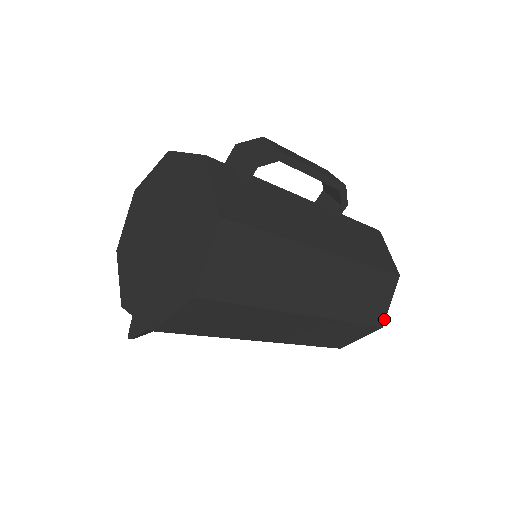
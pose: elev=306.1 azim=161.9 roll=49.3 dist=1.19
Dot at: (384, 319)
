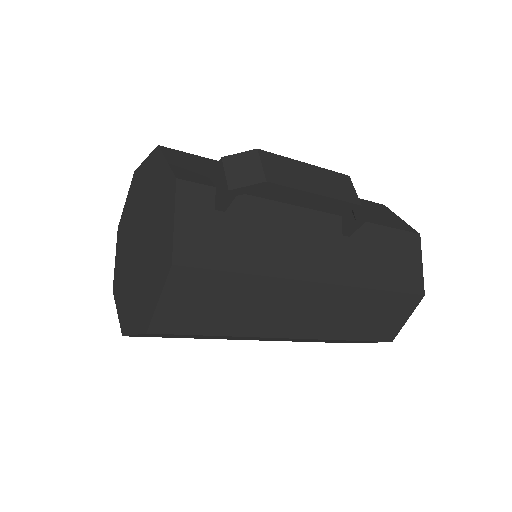
Dot at: (395, 335)
